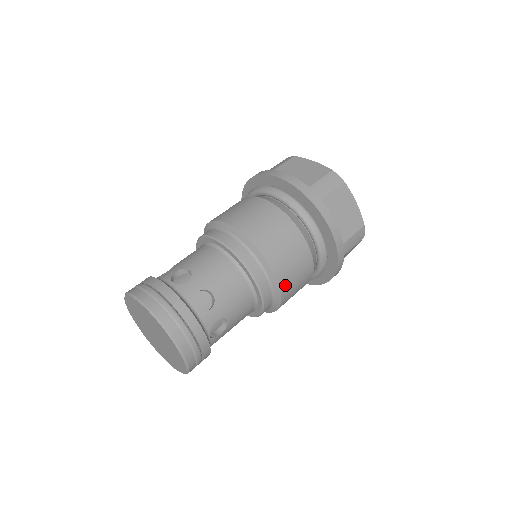
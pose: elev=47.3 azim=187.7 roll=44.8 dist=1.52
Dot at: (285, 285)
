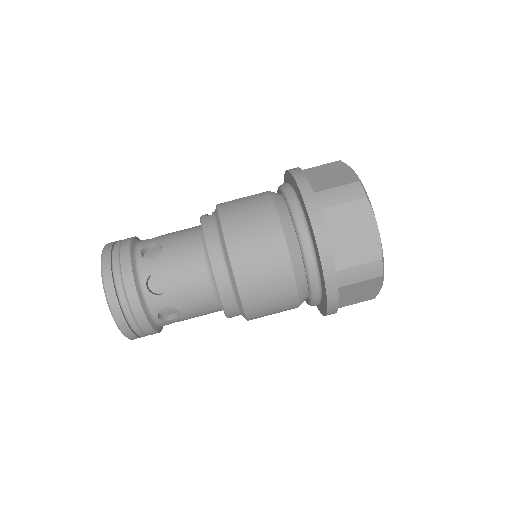
Dot at: occluded
